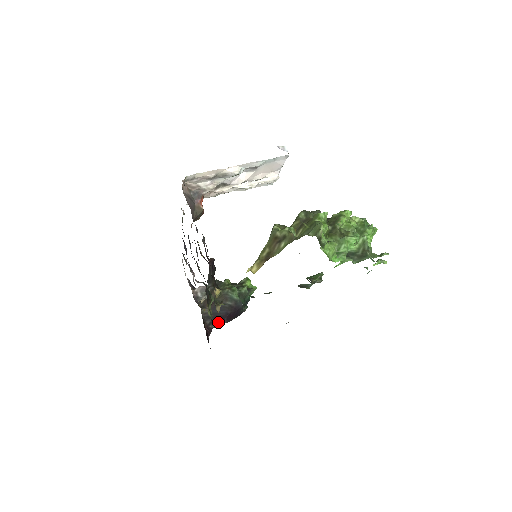
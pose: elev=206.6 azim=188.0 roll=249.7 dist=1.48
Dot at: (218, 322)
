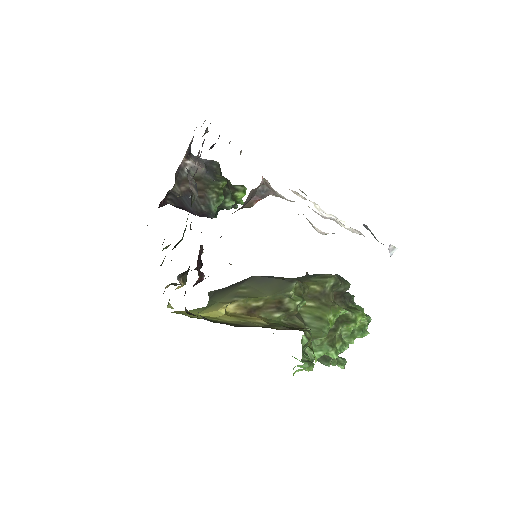
Dot at: (178, 206)
